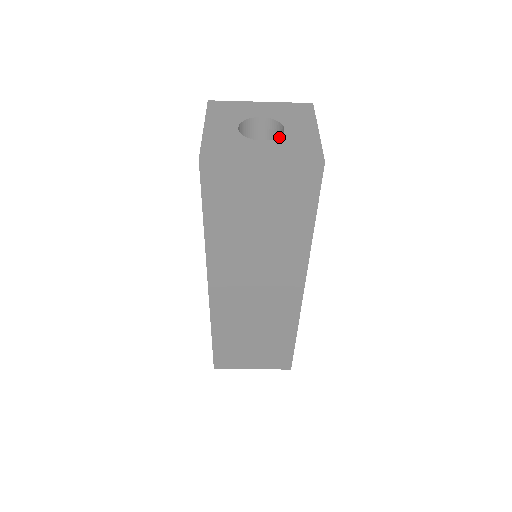
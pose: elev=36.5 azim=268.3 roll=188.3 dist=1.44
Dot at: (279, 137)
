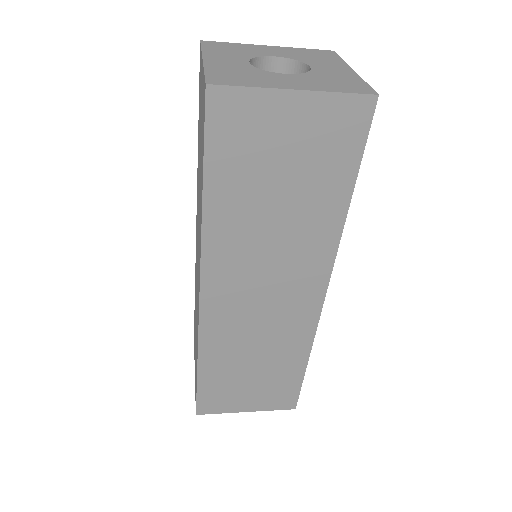
Dot at: (307, 72)
